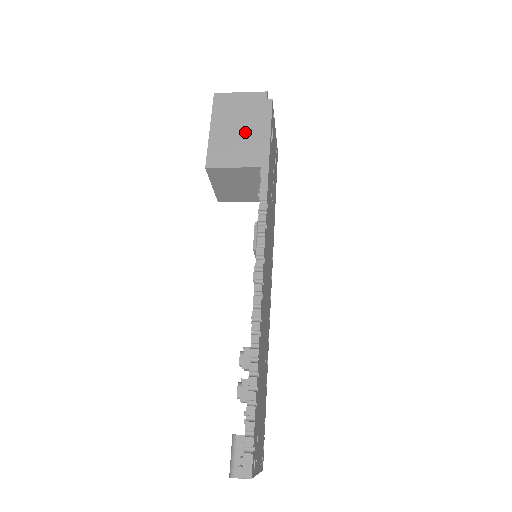
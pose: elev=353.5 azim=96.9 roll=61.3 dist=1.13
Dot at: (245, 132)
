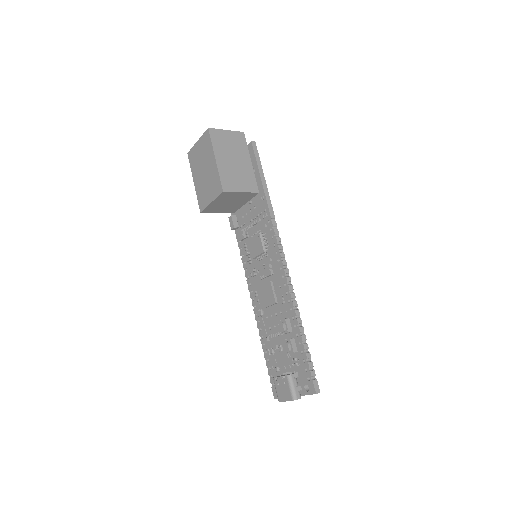
Dot at: (240, 164)
